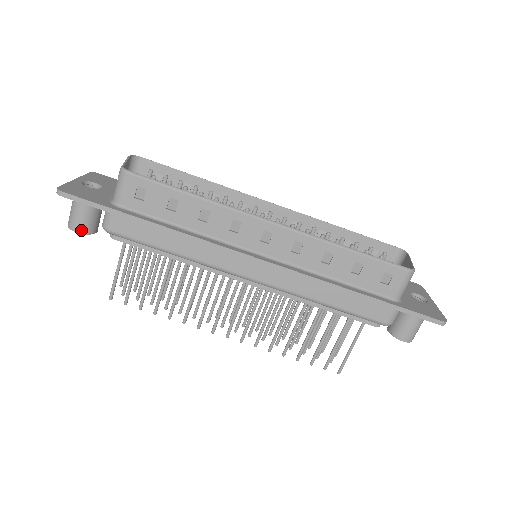
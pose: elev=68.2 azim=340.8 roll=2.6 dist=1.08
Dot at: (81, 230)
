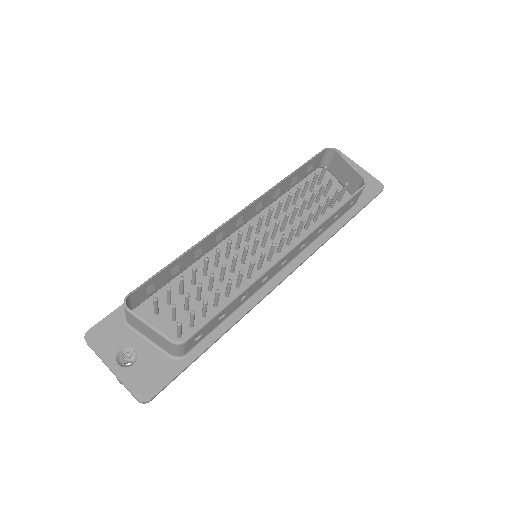
Dot at: occluded
